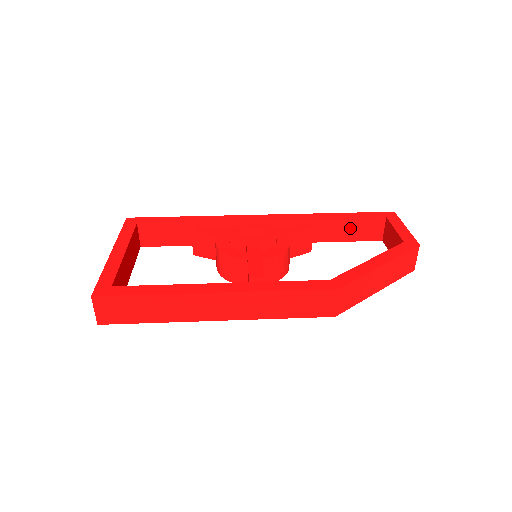
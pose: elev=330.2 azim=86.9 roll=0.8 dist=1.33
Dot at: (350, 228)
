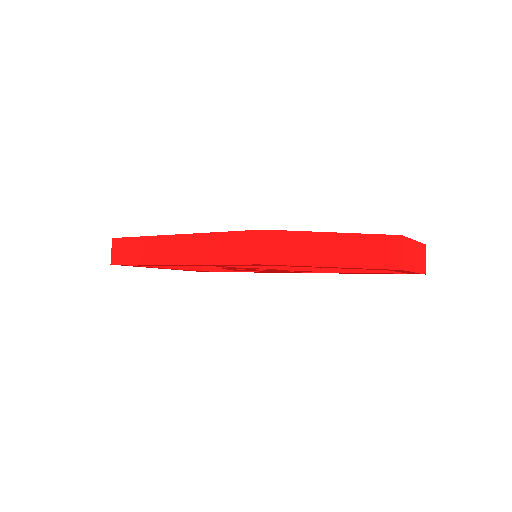
Dot at: occluded
